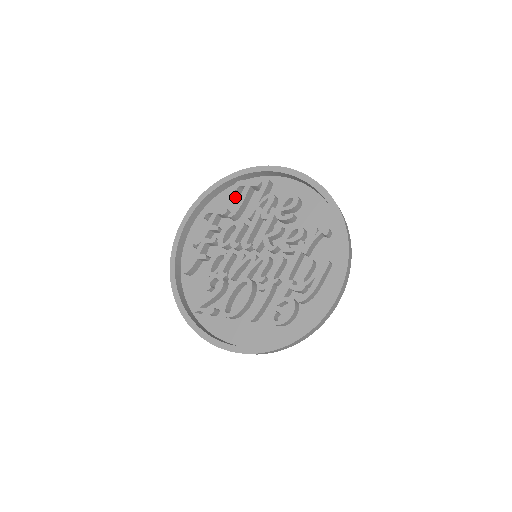
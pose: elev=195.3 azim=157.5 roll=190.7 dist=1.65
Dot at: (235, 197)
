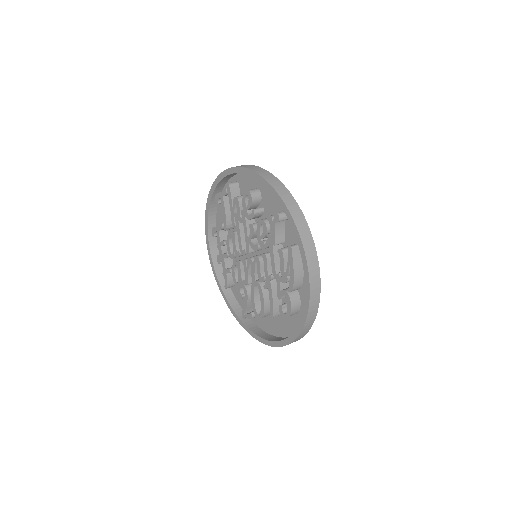
Dot at: occluded
